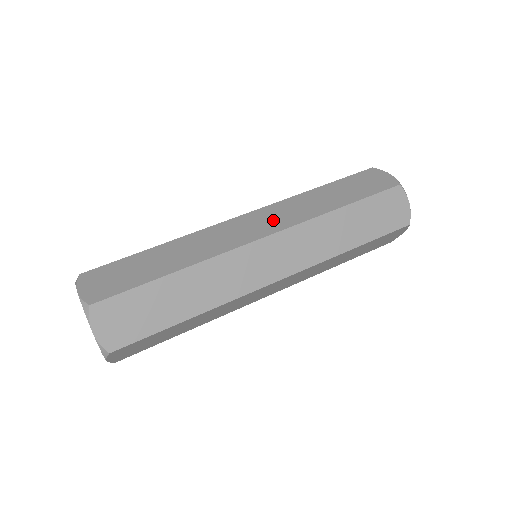
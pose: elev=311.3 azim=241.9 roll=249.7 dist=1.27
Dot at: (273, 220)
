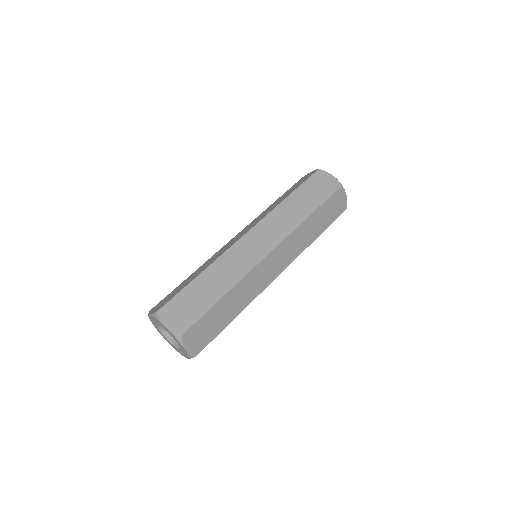
Dot at: (270, 235)
